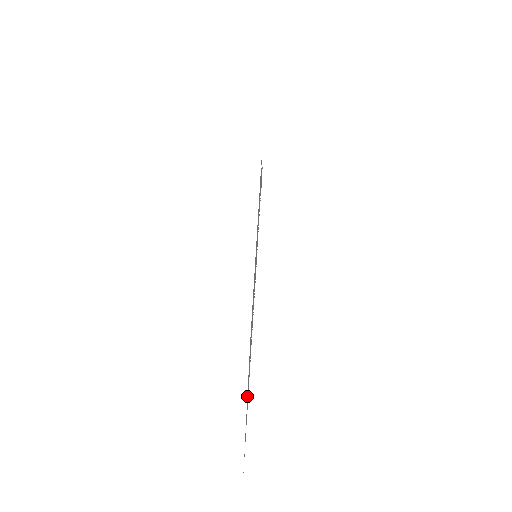
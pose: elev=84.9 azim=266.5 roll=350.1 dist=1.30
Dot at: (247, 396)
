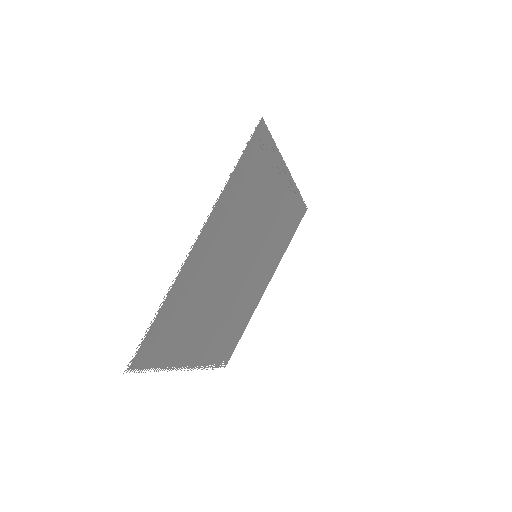
Dot at: (185, 358)
